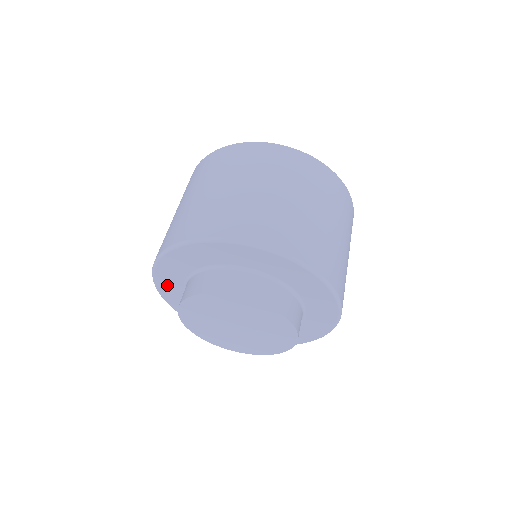
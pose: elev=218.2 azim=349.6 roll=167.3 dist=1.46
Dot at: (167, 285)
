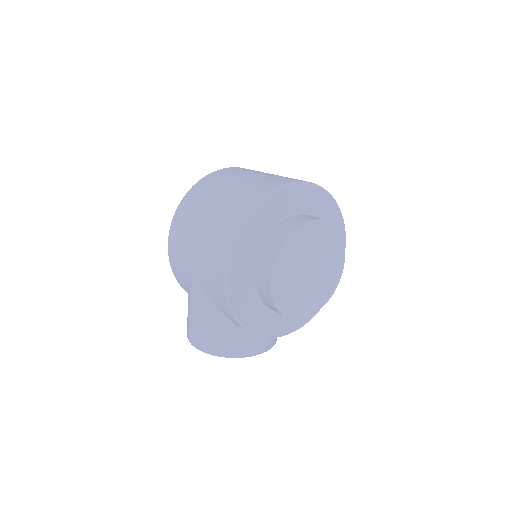
Dot at: (240, 258)
